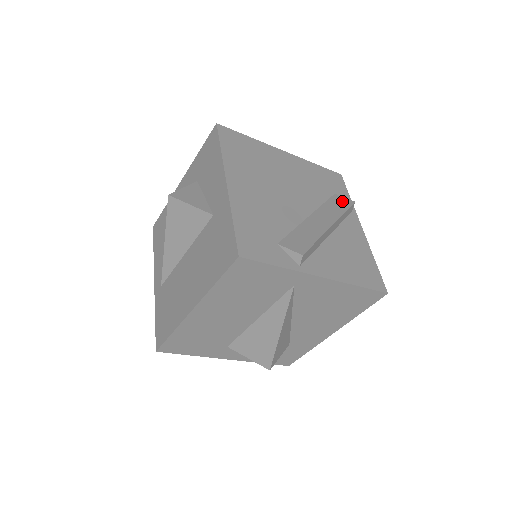
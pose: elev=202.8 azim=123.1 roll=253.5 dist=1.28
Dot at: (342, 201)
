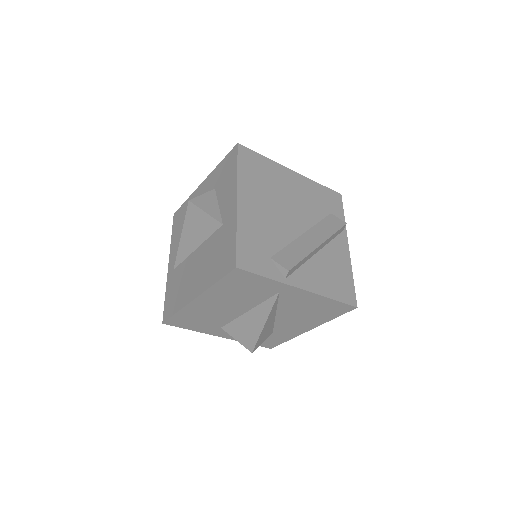
Dot at: (335, 222)
